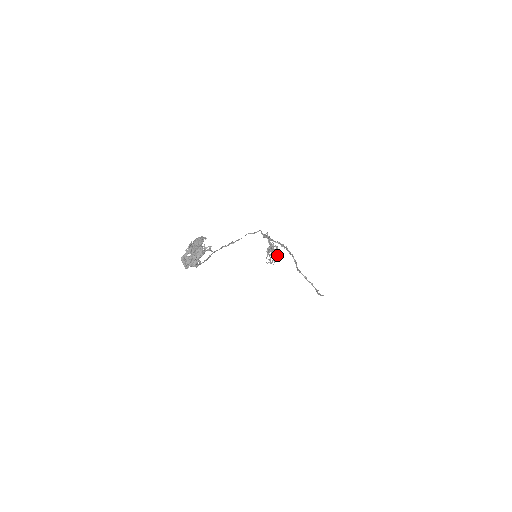
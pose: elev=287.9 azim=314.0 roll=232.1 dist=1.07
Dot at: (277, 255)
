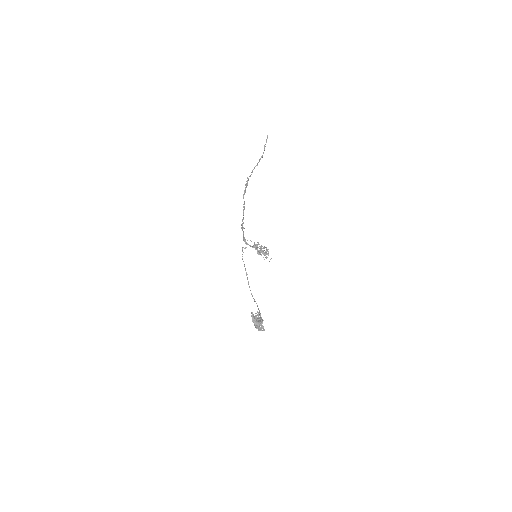
Dot at: (265, 251)
